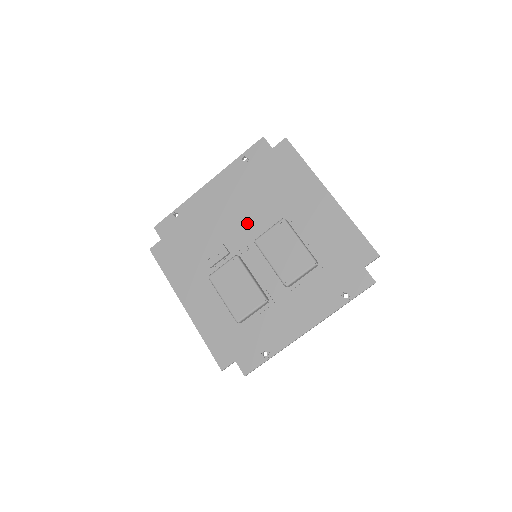
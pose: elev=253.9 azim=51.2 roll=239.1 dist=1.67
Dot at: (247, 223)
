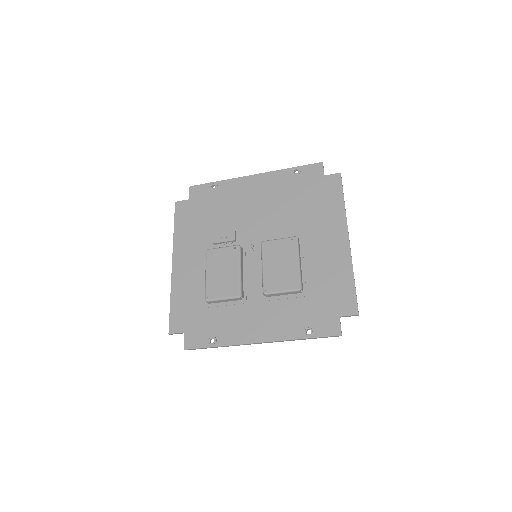
Dot at: (265, 225)
